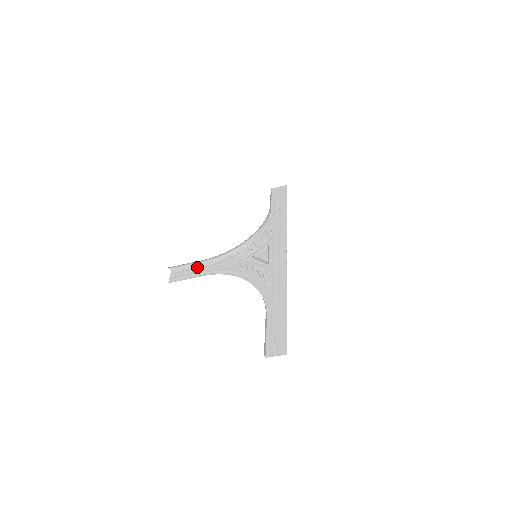
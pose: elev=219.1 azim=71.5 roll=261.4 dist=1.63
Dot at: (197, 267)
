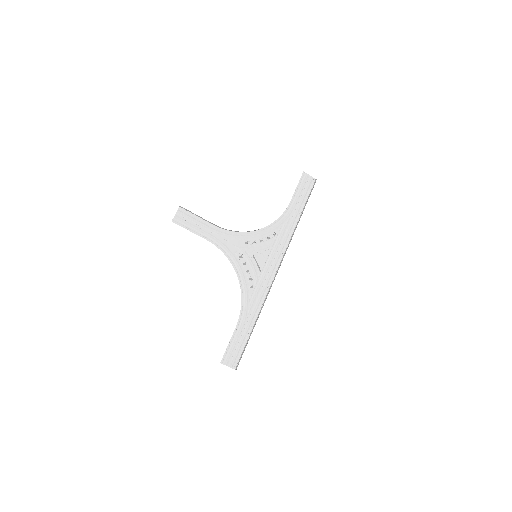
Dot at: (204, 222)
